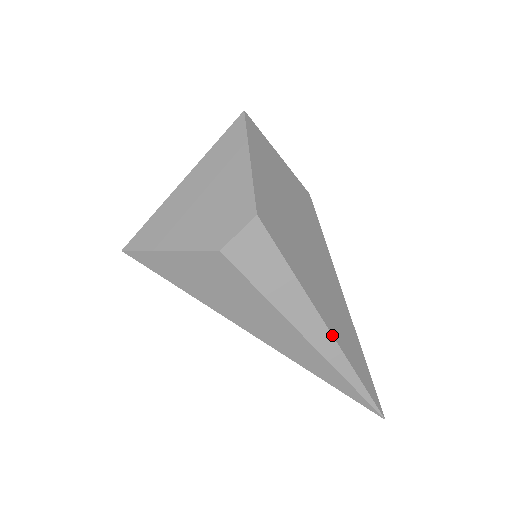
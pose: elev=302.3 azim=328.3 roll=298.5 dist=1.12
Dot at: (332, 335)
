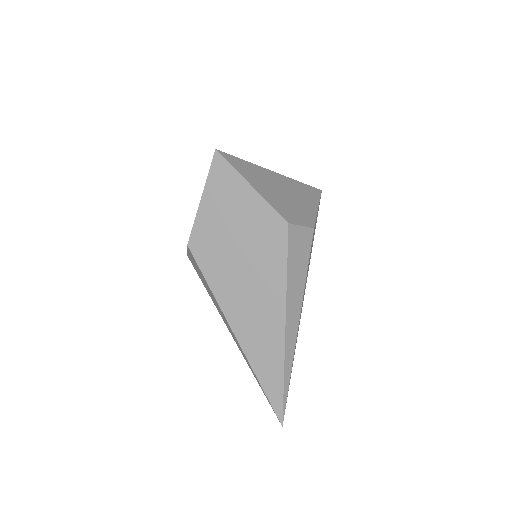
Dot at: (240, 345)
